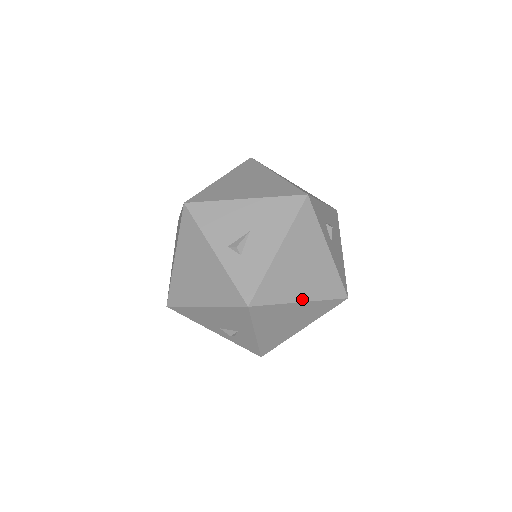
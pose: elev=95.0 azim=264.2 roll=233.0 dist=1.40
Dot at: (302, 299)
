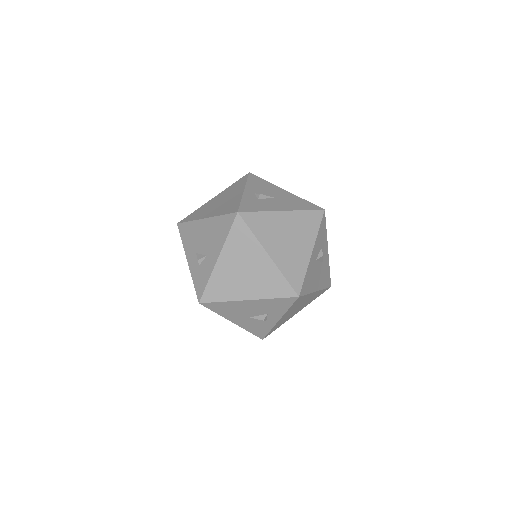
Dot at: (270, 254)
